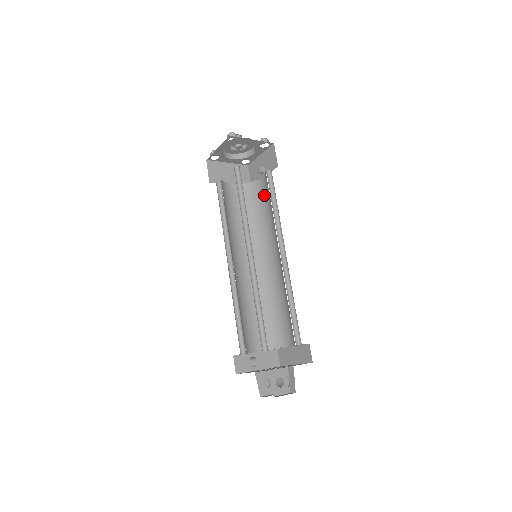
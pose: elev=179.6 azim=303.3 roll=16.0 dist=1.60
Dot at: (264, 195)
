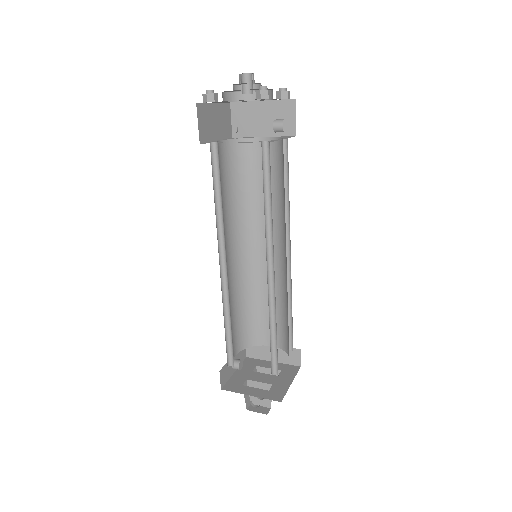
Dot at: occluded
